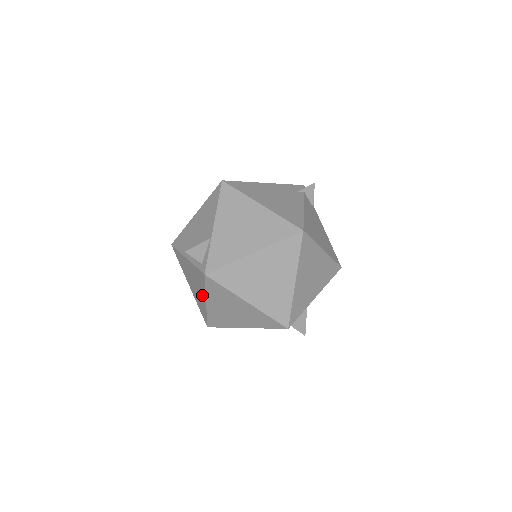
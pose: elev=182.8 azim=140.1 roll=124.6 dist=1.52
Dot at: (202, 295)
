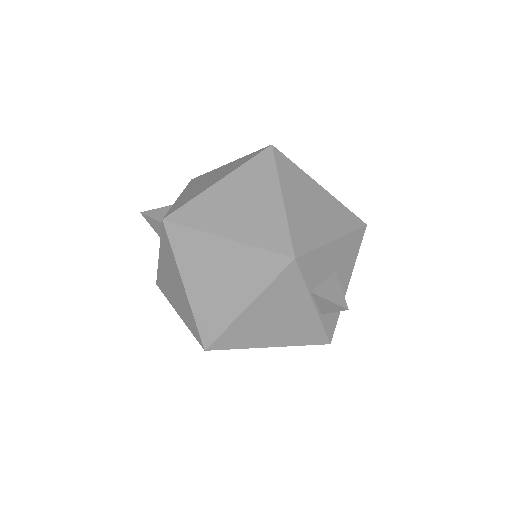
Dot at: (178, 281)
